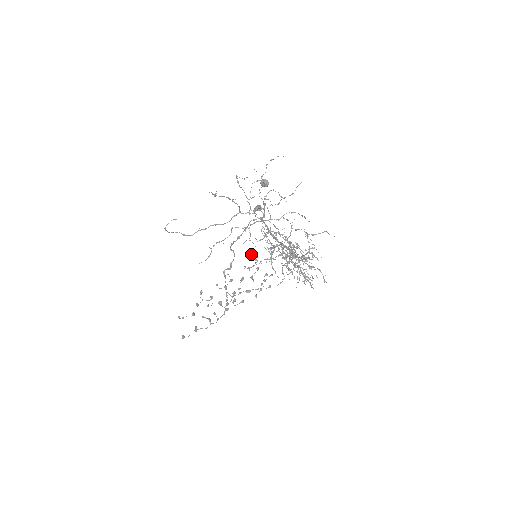
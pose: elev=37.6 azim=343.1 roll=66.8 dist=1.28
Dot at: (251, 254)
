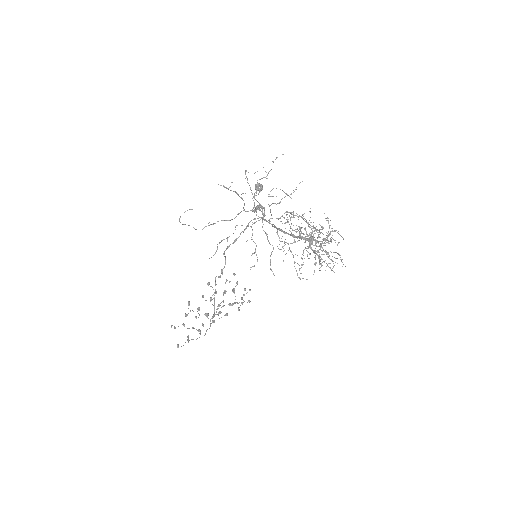
Dot at: (252, 253)
